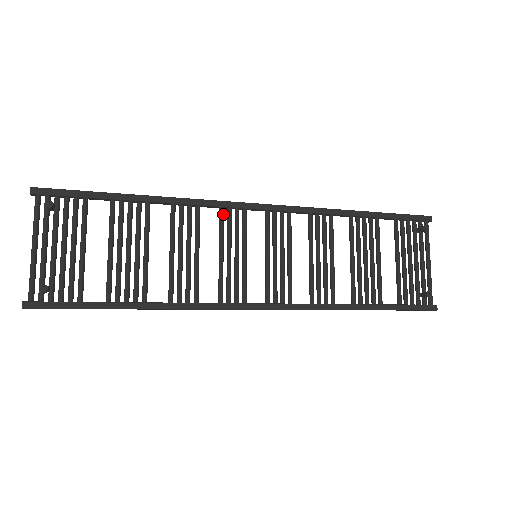
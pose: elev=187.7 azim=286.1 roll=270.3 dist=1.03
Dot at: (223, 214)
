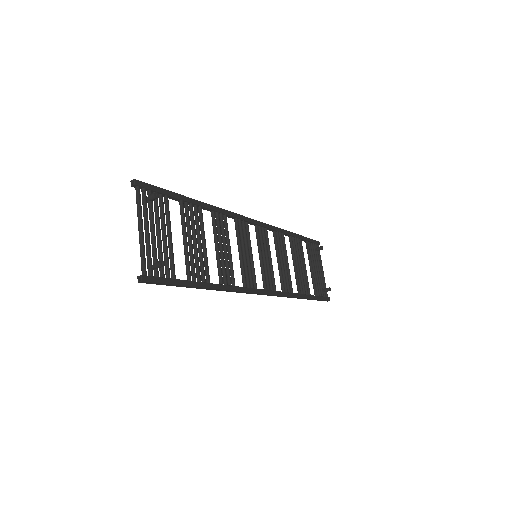
Dot at: (238, 223)
